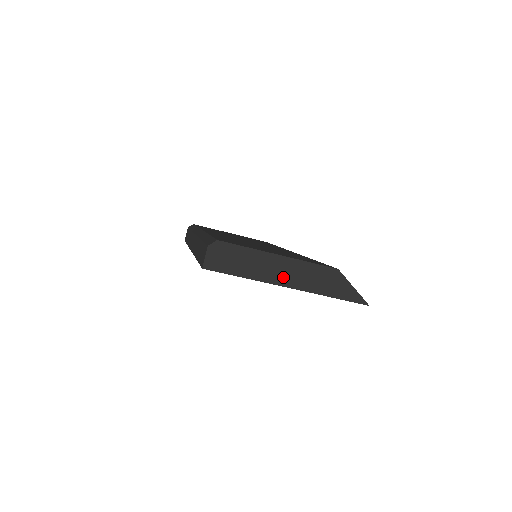
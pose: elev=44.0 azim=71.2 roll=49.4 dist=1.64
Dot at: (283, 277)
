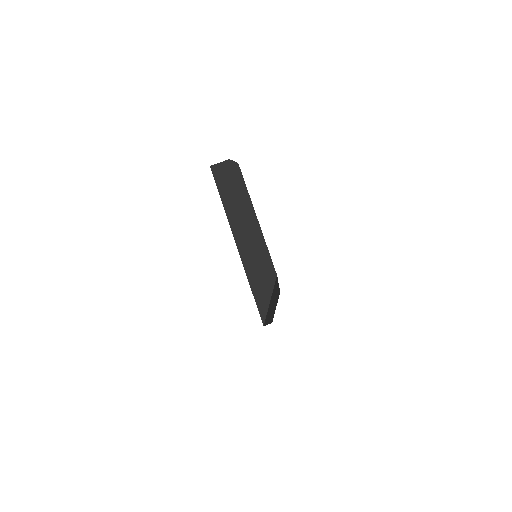
Dot at: (241, 232)
